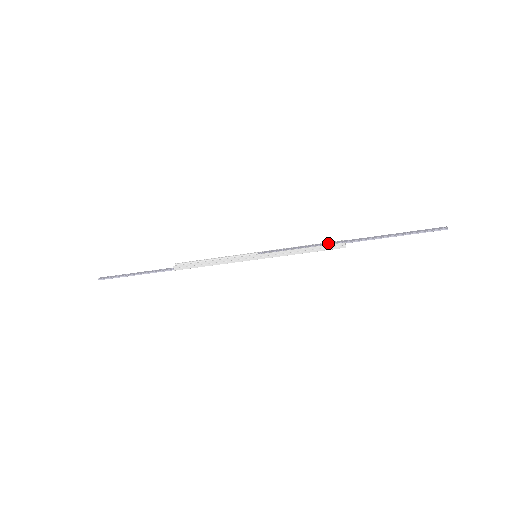
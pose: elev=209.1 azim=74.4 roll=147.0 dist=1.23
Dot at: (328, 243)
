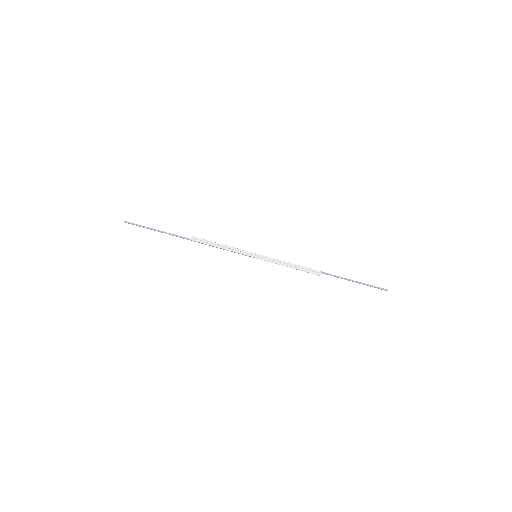
Dot at: (309, 268)
